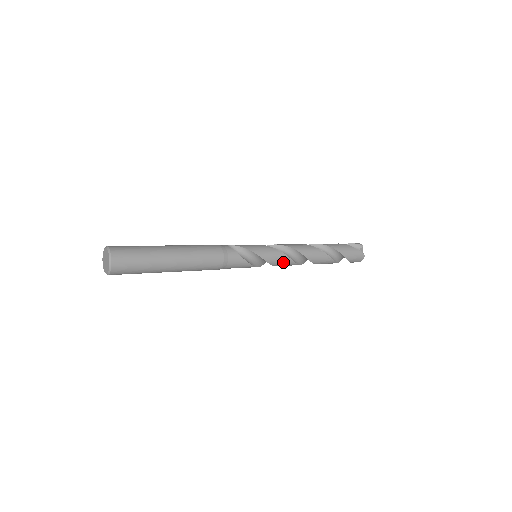
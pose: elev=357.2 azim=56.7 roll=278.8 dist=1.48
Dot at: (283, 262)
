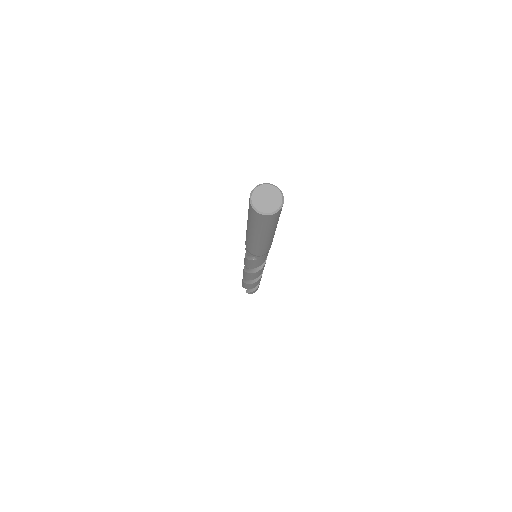
Dot at: (263, 268)
